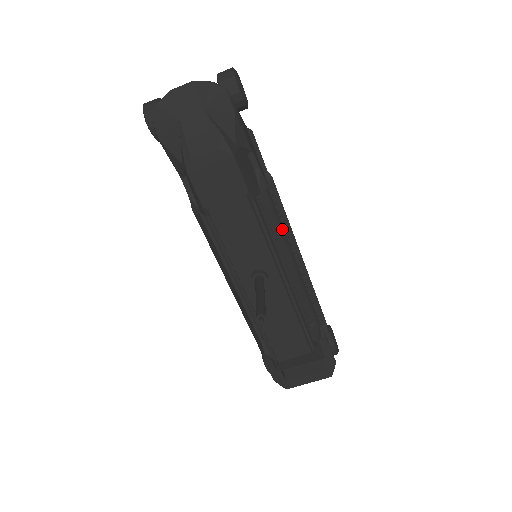
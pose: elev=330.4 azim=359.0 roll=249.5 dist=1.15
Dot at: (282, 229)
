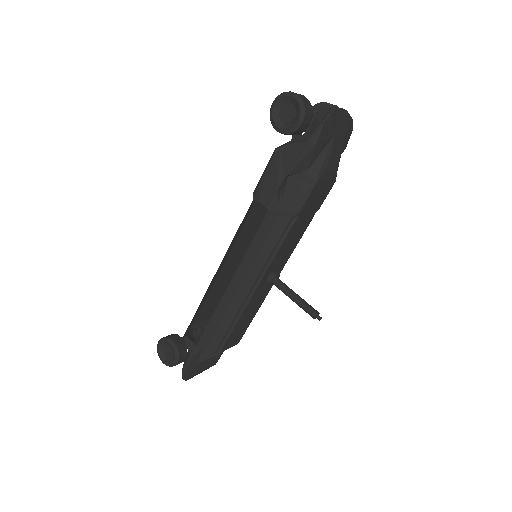
Dot at: occluded
